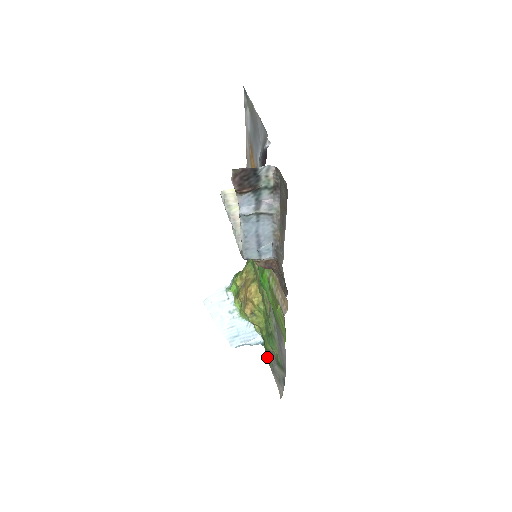
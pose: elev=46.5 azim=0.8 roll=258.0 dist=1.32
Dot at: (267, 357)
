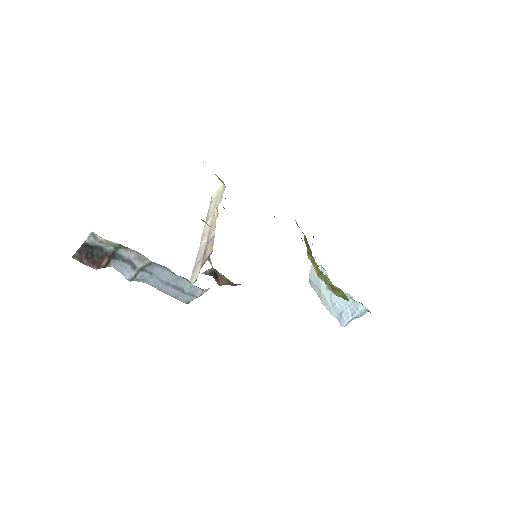
Dot at: occluded
